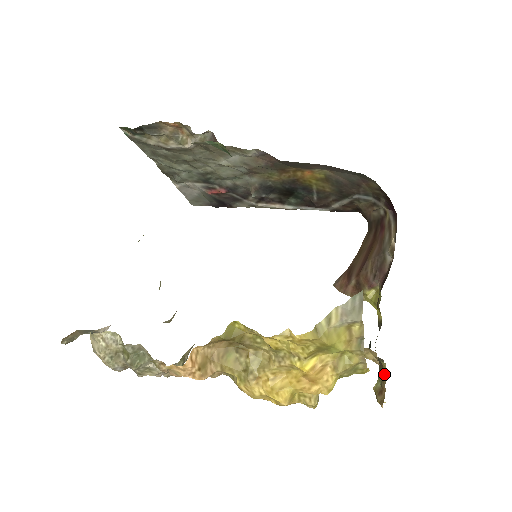
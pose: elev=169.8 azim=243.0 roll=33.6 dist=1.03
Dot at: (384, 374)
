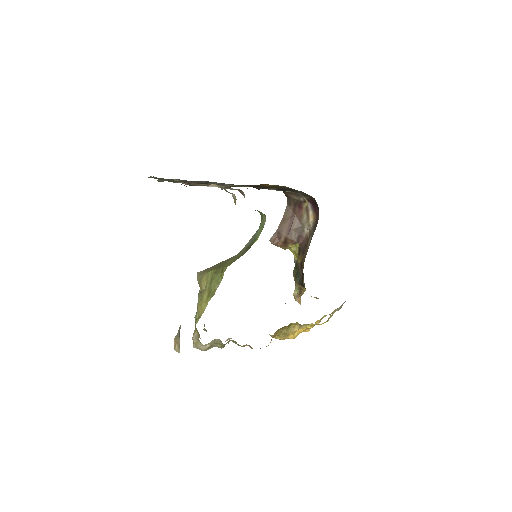
Dot at: (303, 291)
